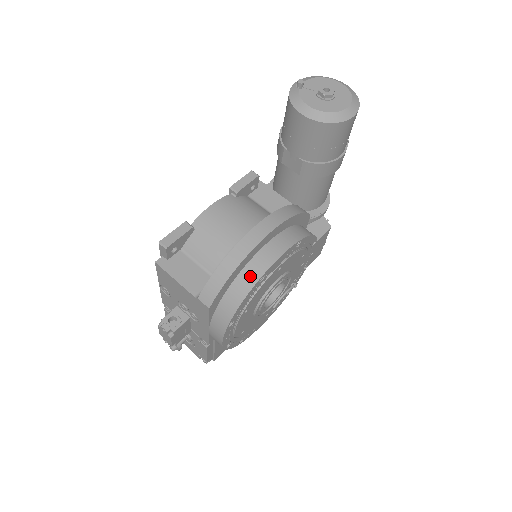
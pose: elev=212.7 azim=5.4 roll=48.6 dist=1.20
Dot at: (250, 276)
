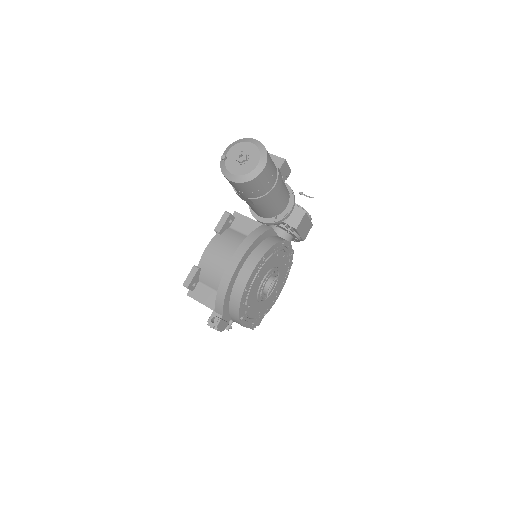
Dot at: (238, 291)
